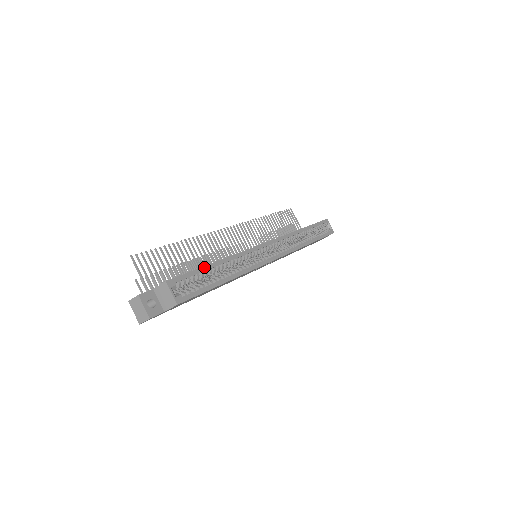
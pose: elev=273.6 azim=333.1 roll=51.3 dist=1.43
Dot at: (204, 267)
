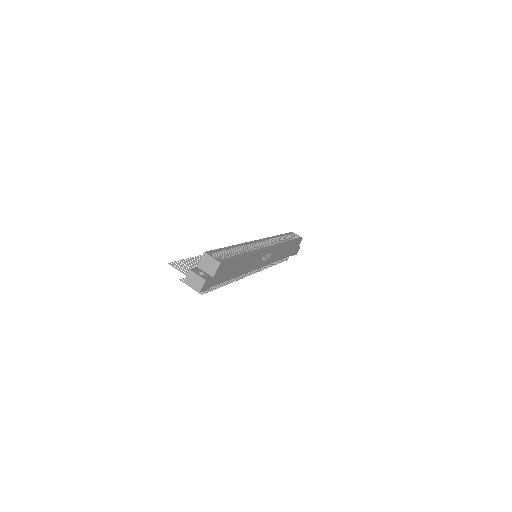
Dot at: (225, 248)
